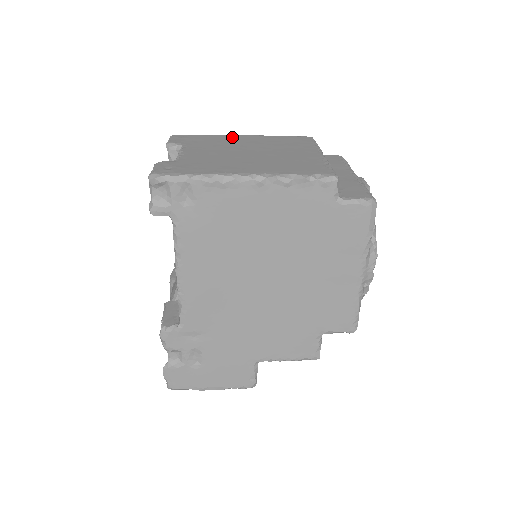
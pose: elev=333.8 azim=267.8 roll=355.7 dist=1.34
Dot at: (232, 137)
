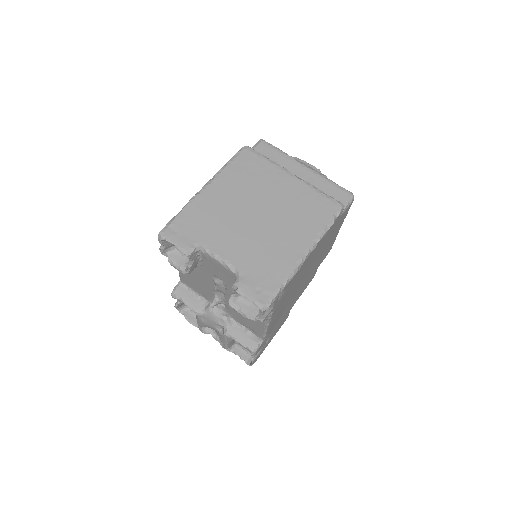
Dot at: (207, 198)
